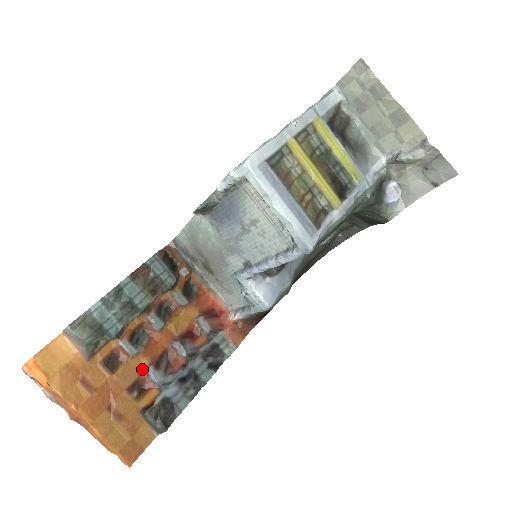
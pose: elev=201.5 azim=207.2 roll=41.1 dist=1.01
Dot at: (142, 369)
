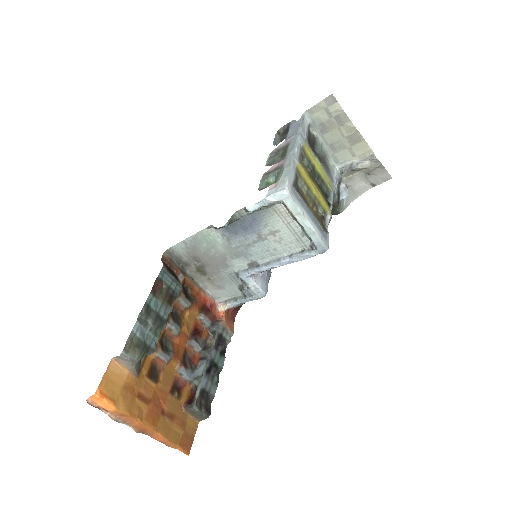
Dot at: (175, 371)
